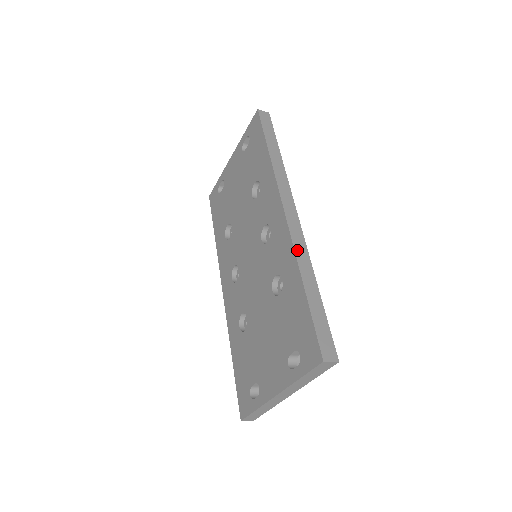
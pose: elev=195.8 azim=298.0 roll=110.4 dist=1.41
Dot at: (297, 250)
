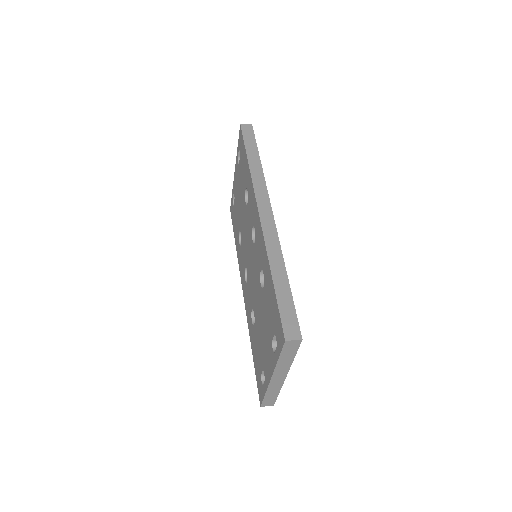
Dot at: (268, 244)
